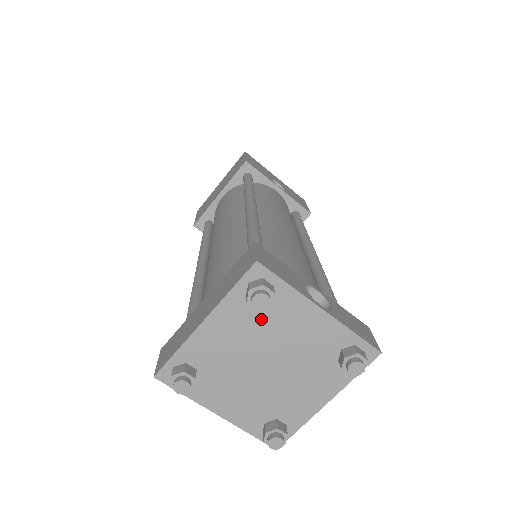
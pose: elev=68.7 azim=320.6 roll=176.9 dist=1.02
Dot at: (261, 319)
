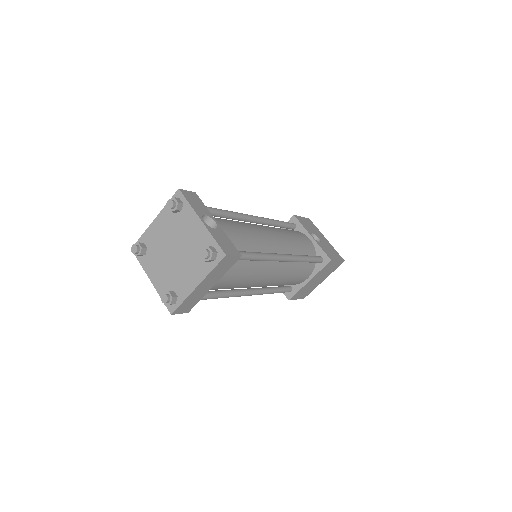
Dot at: (176, 222)
